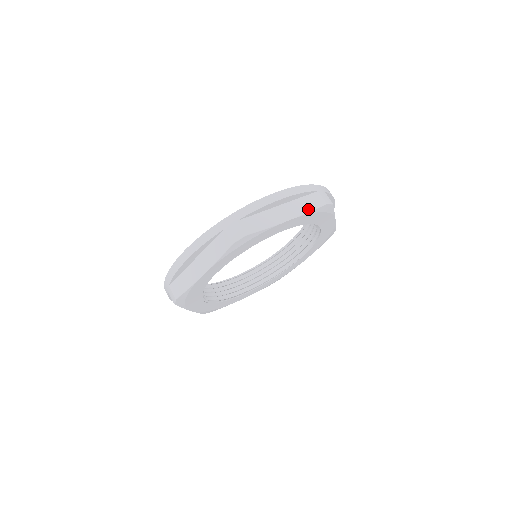
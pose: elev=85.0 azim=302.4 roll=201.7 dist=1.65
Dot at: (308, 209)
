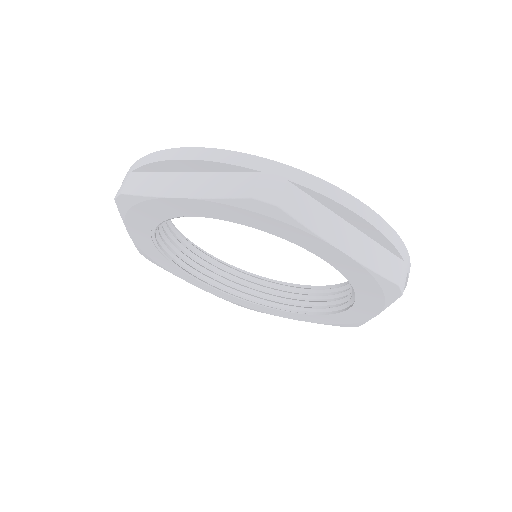
Dot at: (375, 266)
